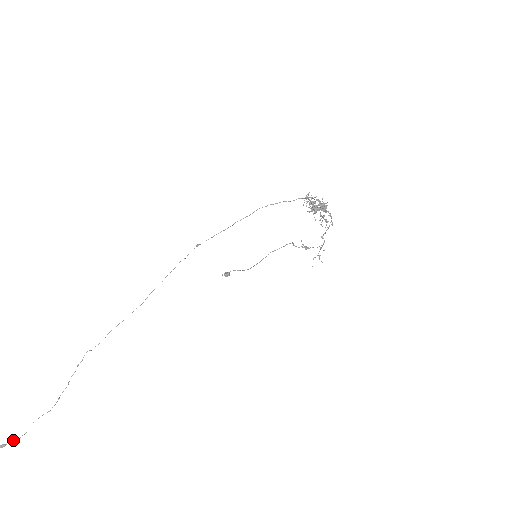
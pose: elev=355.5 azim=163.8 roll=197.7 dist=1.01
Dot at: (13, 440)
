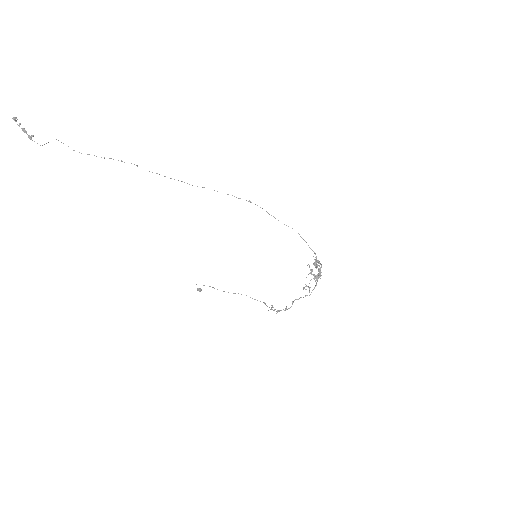
Dot at: (31, 137)
